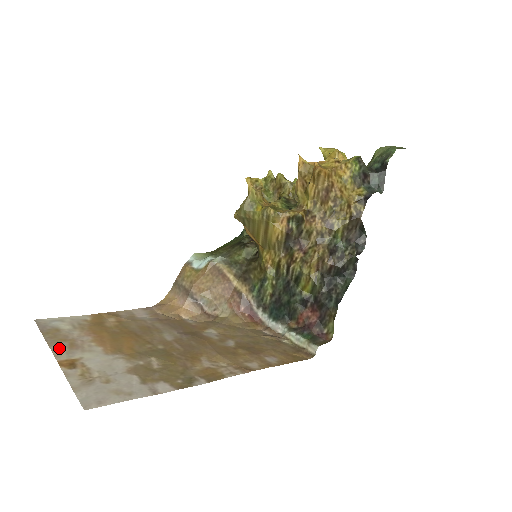
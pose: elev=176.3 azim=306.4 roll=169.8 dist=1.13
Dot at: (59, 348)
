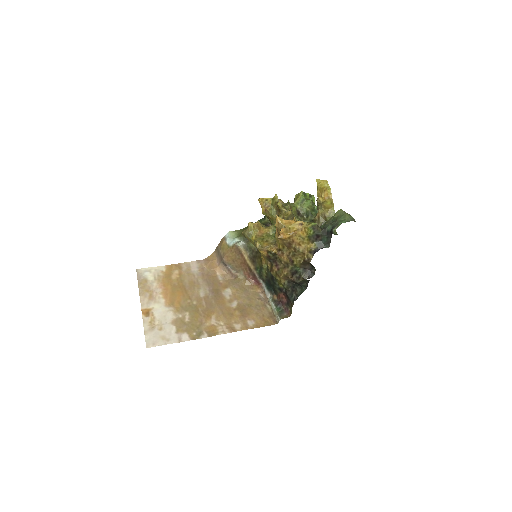
Dot at: (144, 298)
